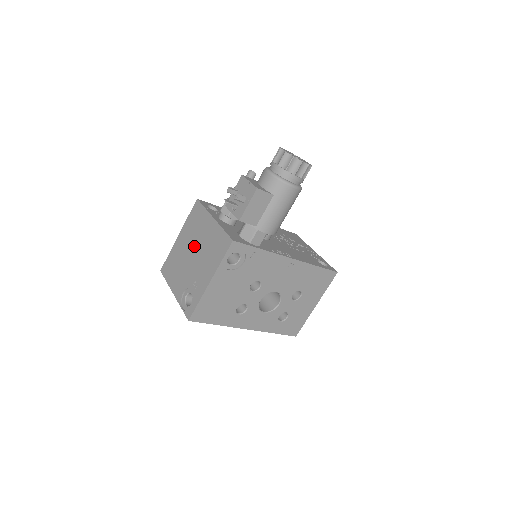
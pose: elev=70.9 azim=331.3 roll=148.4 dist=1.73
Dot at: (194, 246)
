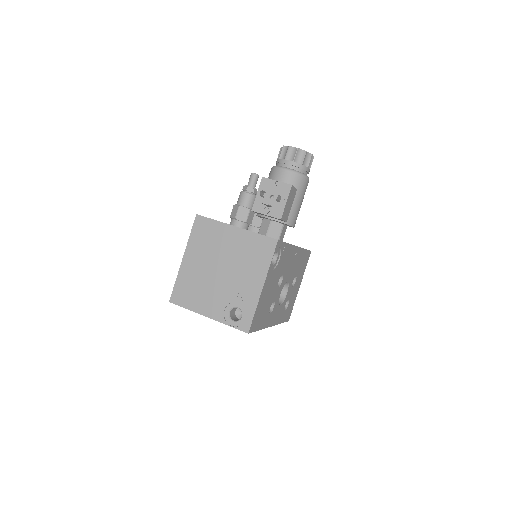
Dot at: (218, 261)
